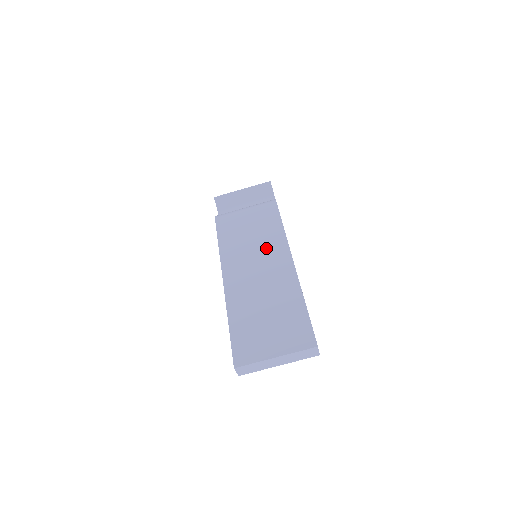
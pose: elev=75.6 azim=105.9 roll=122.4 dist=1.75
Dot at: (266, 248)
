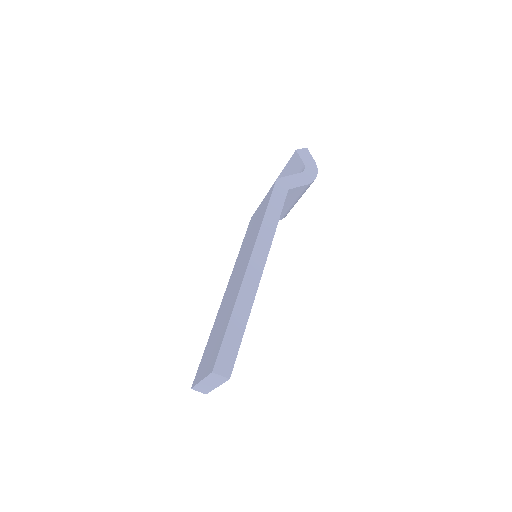
Dot at: (248, 249)
